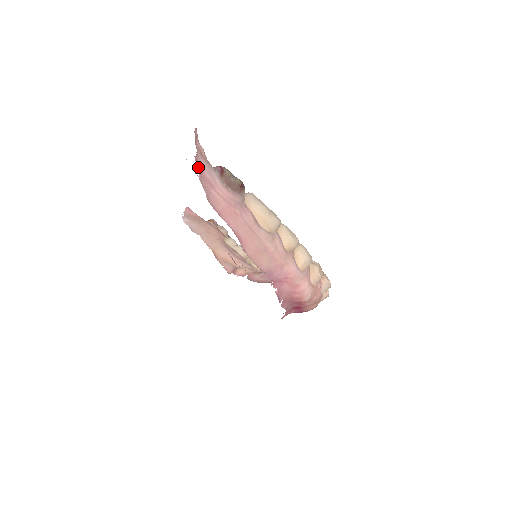
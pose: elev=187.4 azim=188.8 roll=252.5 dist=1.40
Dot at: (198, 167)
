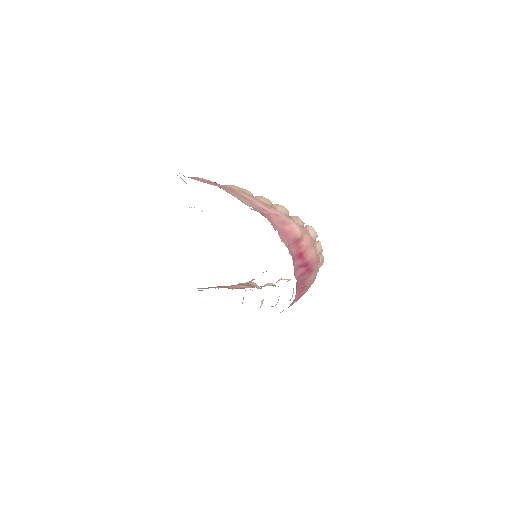
Dot at: occluded
